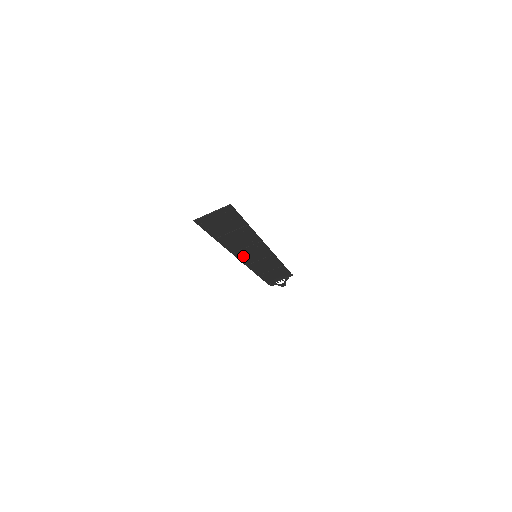
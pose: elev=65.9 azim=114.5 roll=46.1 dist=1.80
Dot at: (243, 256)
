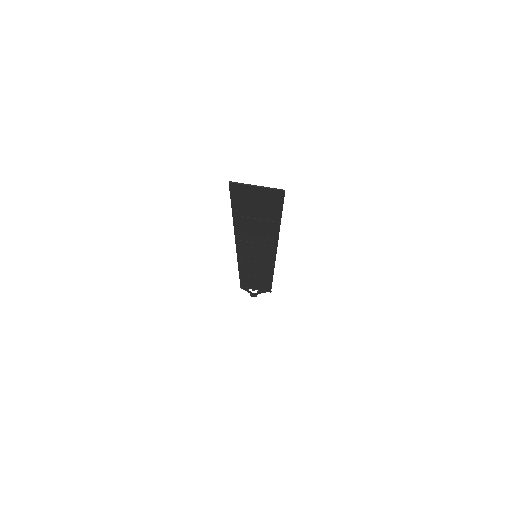
Dot at: (244, 248)
